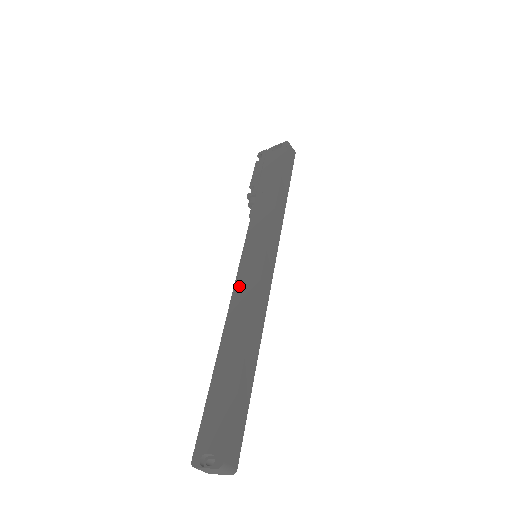
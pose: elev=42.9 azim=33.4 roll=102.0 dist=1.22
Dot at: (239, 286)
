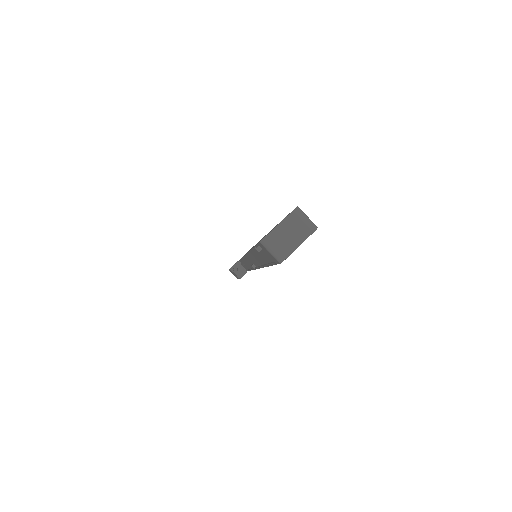
Dot at: occluded
